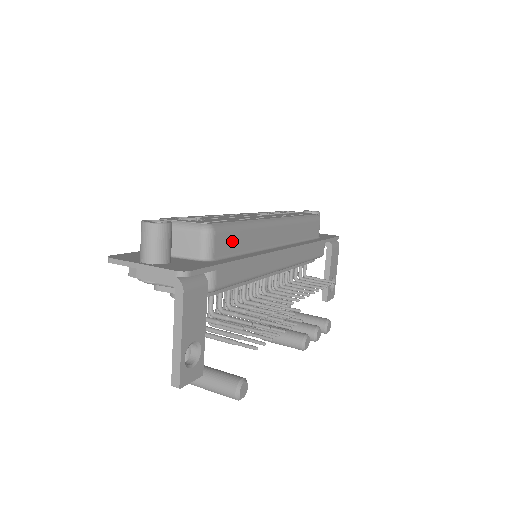
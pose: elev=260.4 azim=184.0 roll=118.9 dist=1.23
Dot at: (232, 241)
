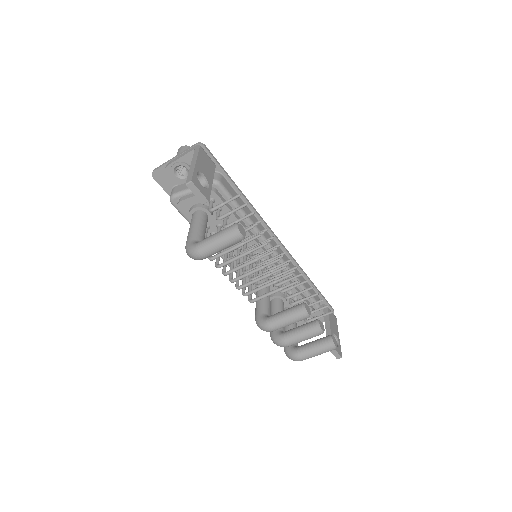
Dot at: occluded
